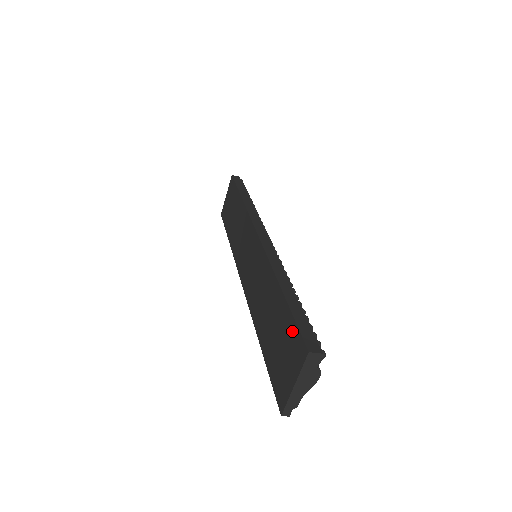
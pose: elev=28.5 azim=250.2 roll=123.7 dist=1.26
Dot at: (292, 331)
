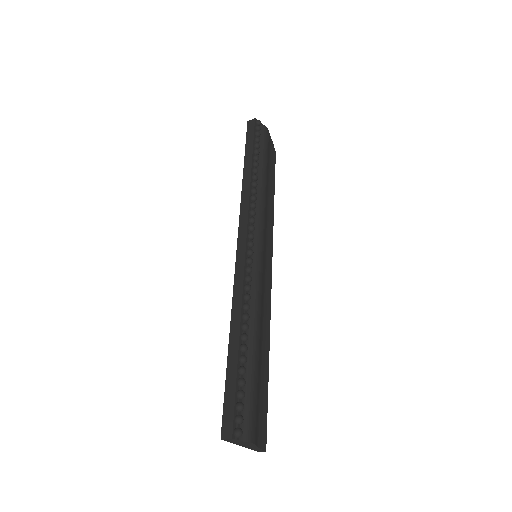
Dot at: occluded
